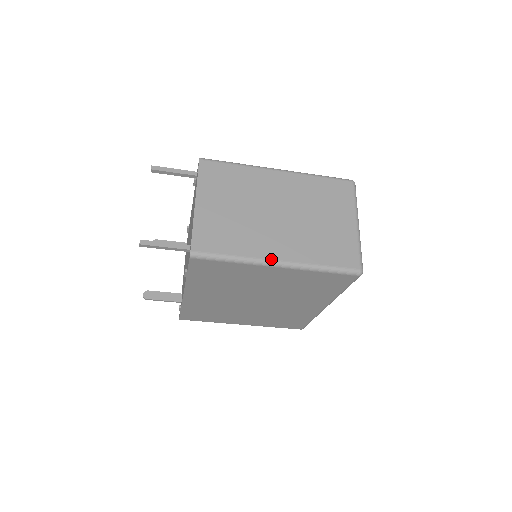
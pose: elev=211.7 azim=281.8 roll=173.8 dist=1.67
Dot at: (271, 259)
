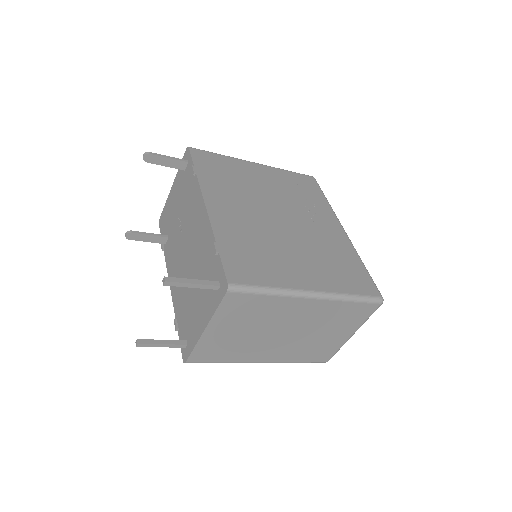
Dot at: (256, 362)
